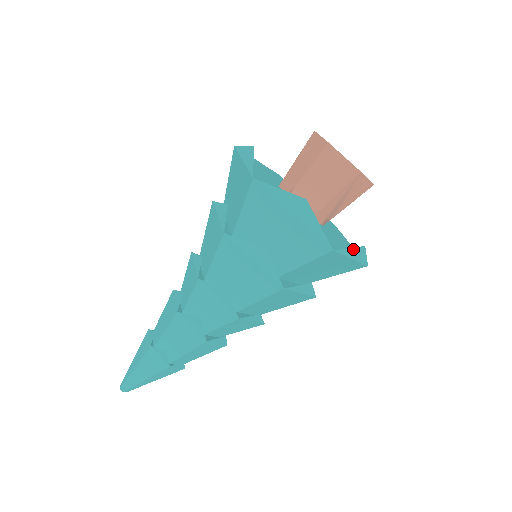
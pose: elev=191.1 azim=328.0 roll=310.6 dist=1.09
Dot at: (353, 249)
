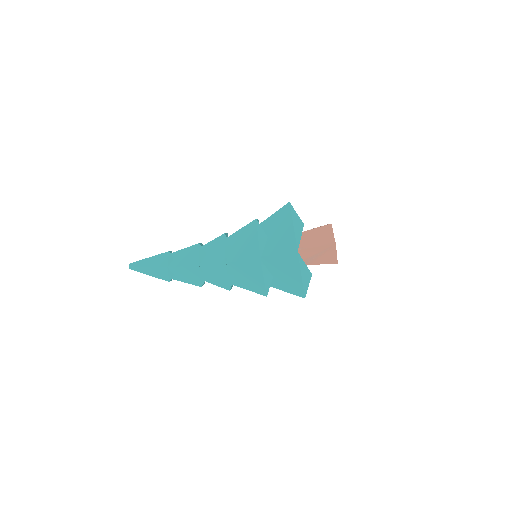
Dot at: (306, 267)
